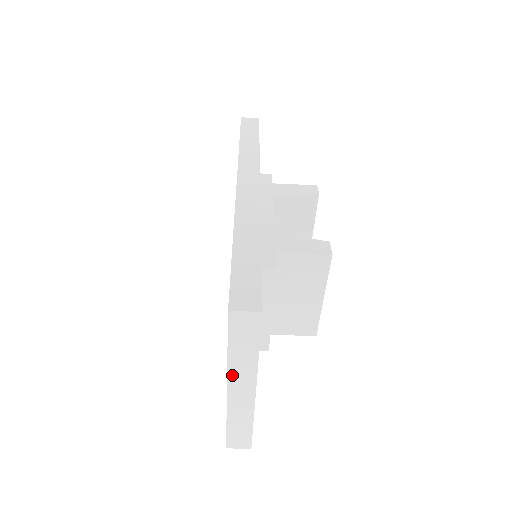
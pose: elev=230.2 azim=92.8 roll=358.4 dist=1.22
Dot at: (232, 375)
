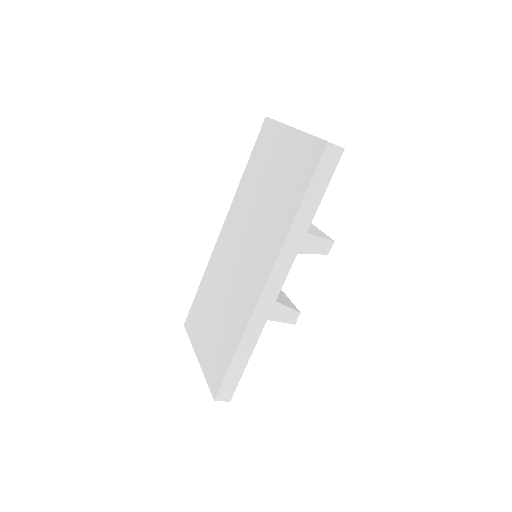
Dot at: occluded
